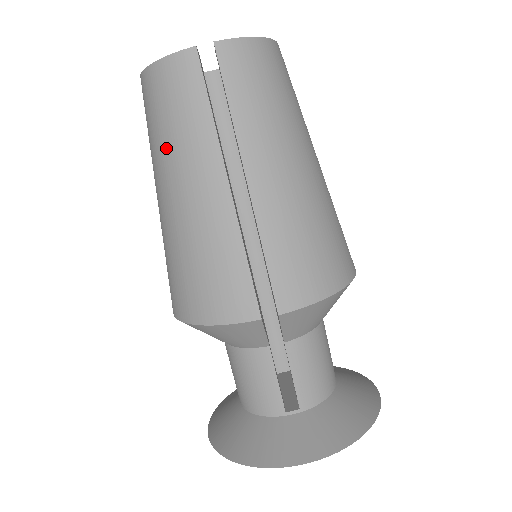
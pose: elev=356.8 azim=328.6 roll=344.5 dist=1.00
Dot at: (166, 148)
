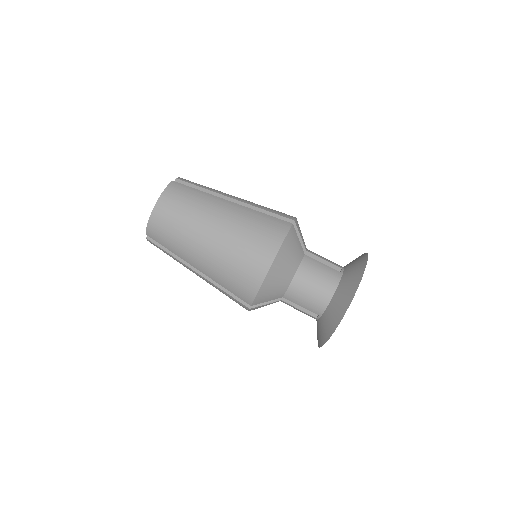
Dot at: occluded
